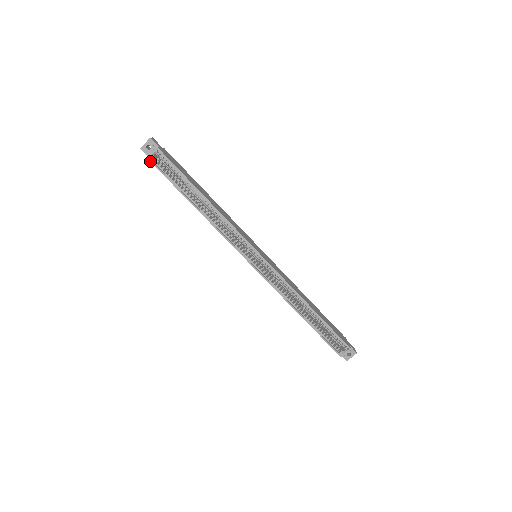
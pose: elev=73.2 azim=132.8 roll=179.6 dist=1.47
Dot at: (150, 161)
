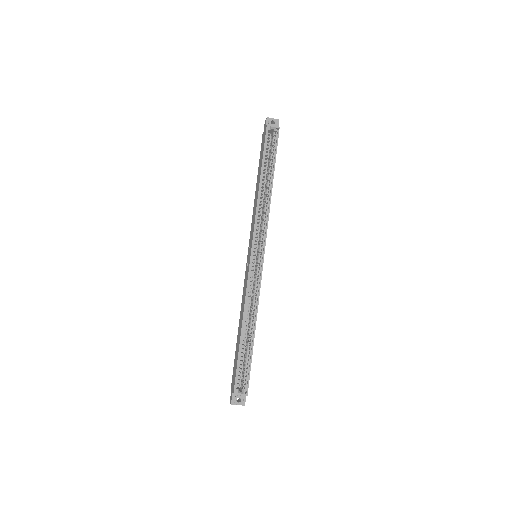
Dot at: (267, 128)
